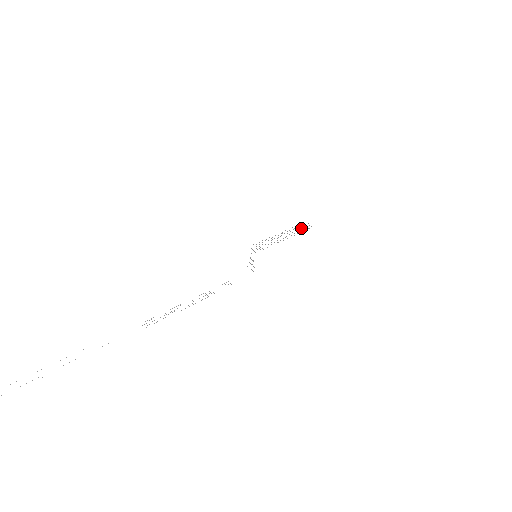
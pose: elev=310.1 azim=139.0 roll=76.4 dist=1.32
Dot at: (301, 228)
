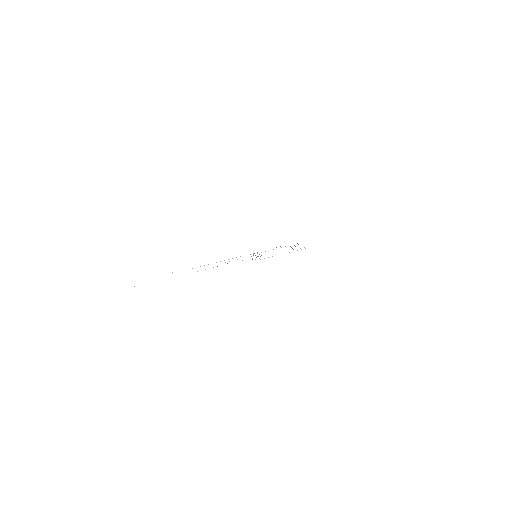
Dot at: occluded
